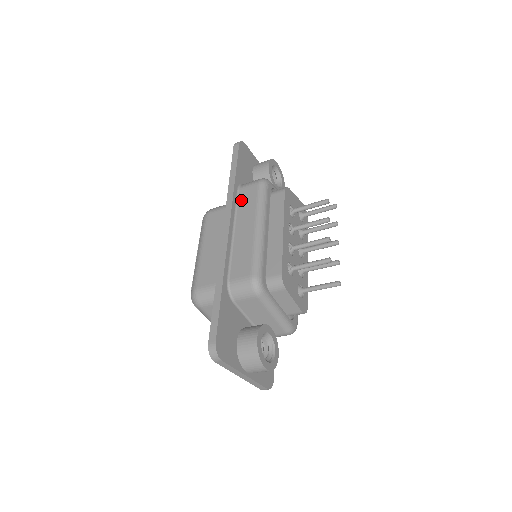
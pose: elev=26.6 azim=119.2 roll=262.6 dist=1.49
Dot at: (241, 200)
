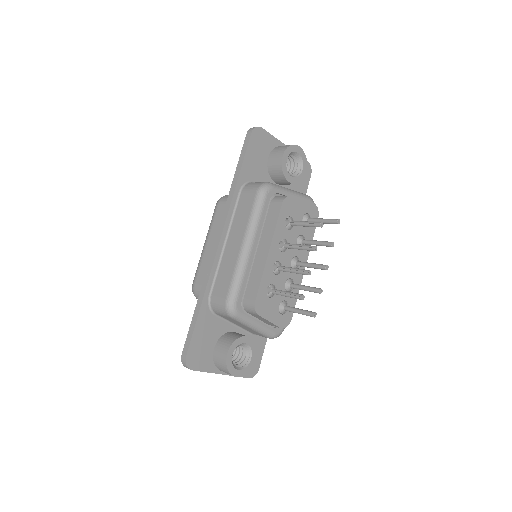
Dot at: (239, 206)
